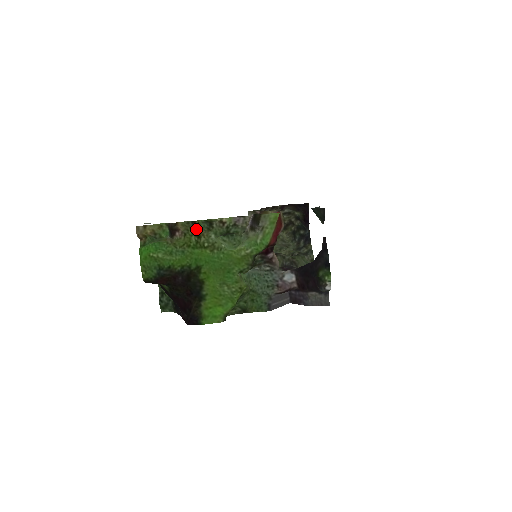
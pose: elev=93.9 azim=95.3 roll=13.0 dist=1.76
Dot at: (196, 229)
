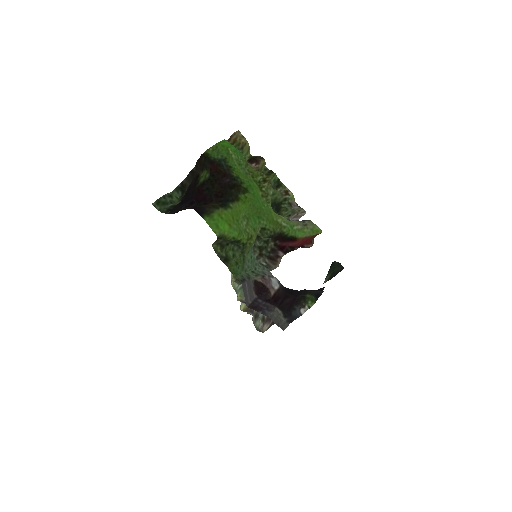
Dot at: (268, 176)
